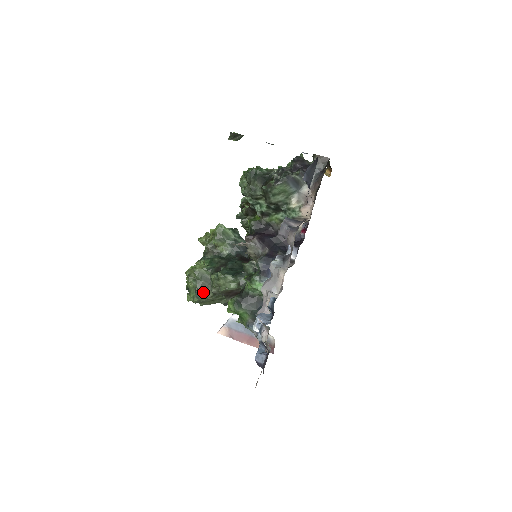
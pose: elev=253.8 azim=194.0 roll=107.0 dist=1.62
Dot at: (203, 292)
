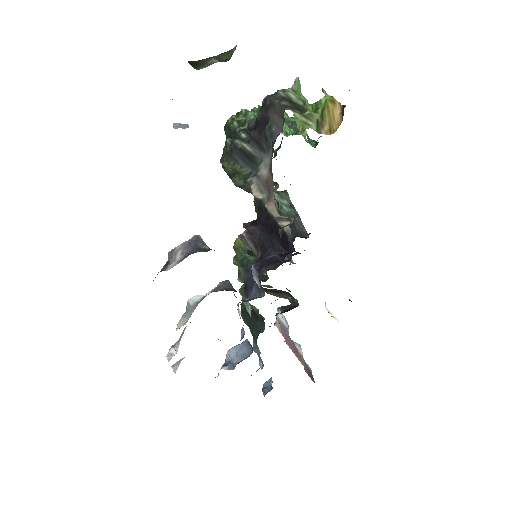
Dot at: occluded
